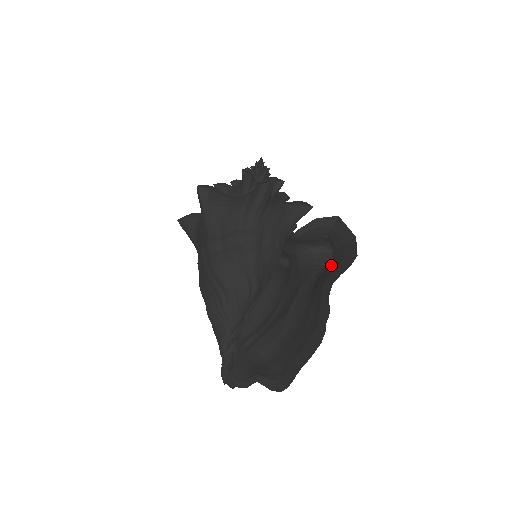
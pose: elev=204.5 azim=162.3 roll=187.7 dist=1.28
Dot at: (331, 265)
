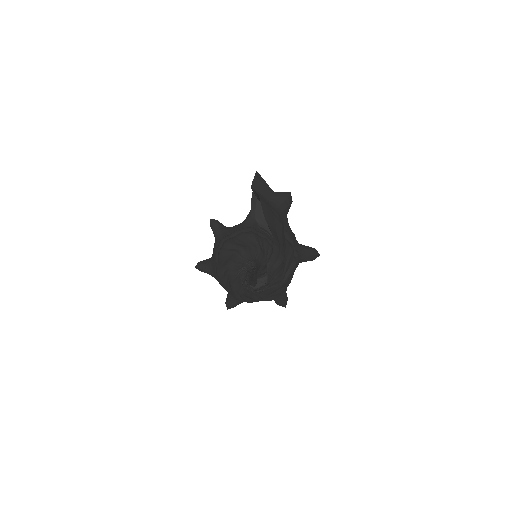
Dot at: occluded
